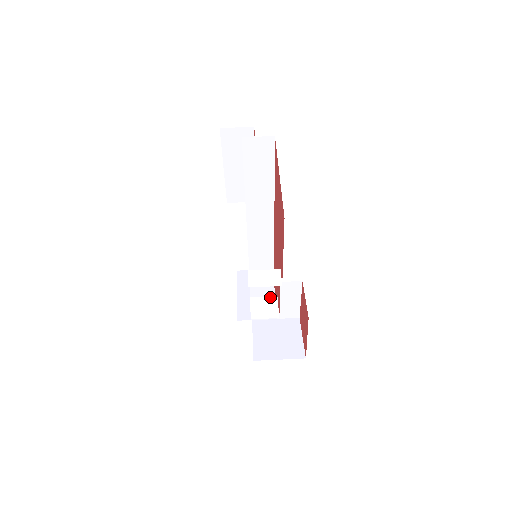
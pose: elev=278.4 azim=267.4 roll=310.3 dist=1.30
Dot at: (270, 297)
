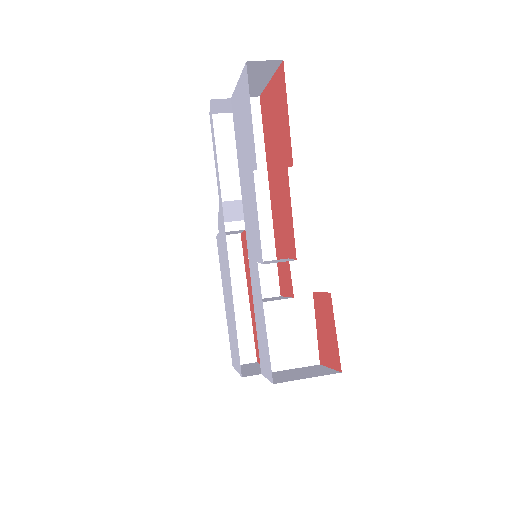
Dot at: (281, 259)
